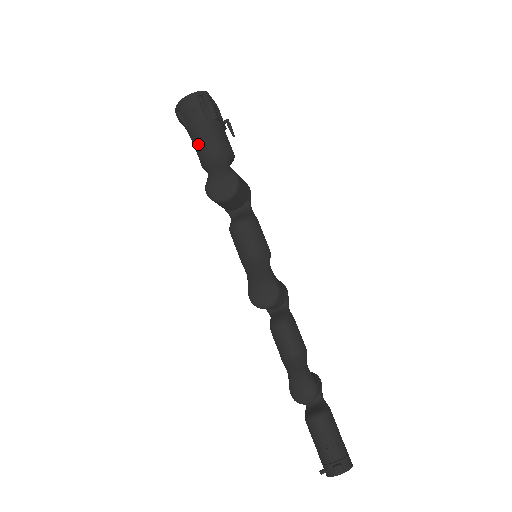
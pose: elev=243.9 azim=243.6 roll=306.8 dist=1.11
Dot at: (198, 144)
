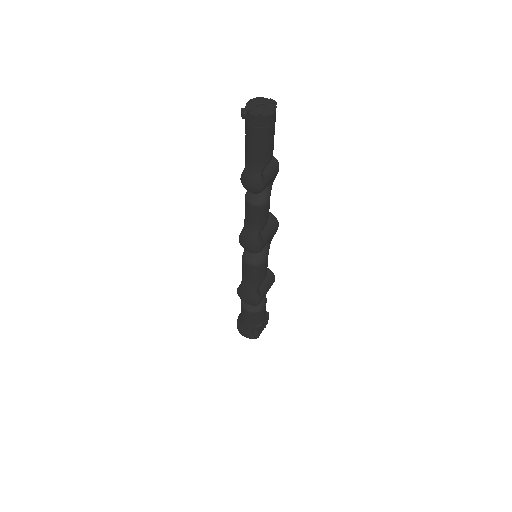
Dot at: occluded
